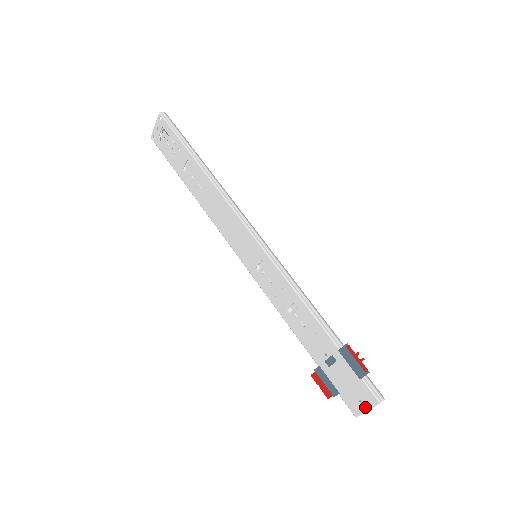
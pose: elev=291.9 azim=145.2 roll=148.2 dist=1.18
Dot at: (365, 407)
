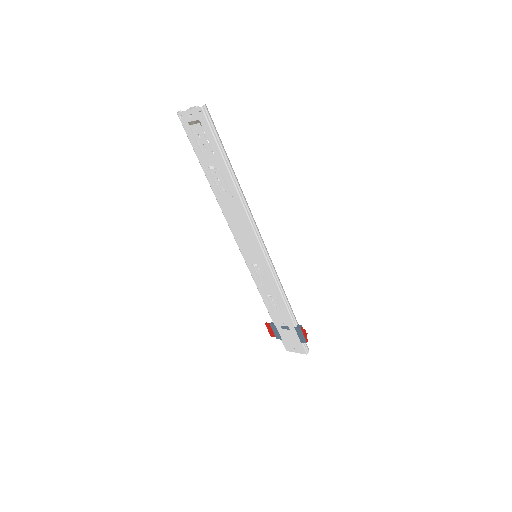
Dot at: (296, 351)
